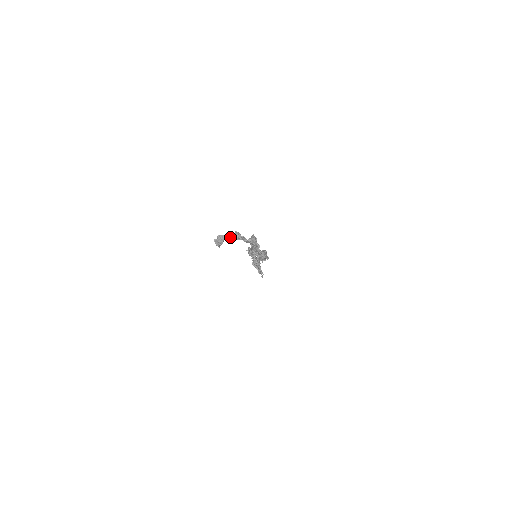
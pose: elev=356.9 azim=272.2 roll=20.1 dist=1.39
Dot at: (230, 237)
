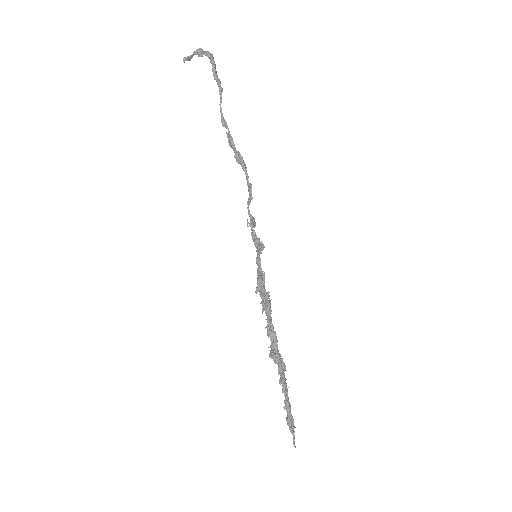
Dot at: (194, 52)
